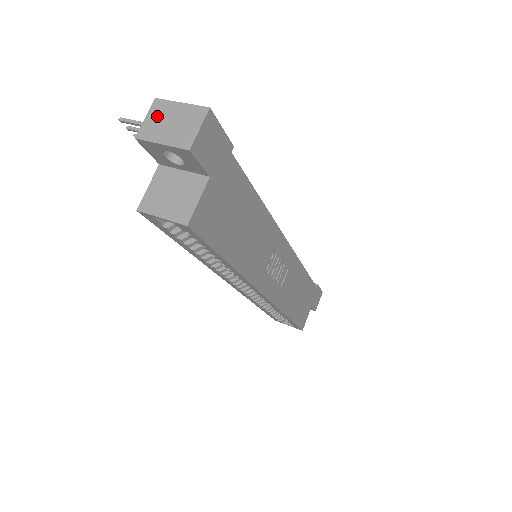
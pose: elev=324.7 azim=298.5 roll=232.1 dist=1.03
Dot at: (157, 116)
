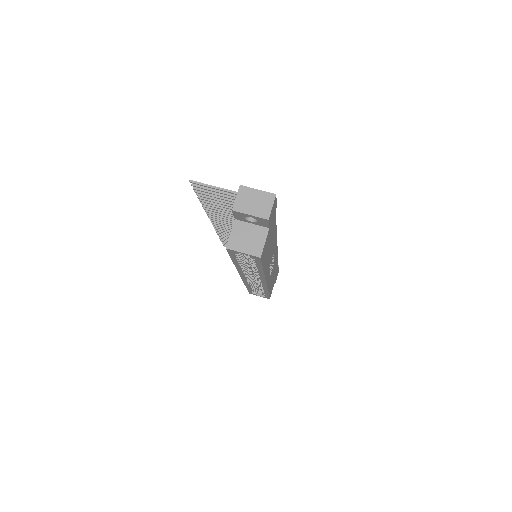
Dot at: (244, 197)
